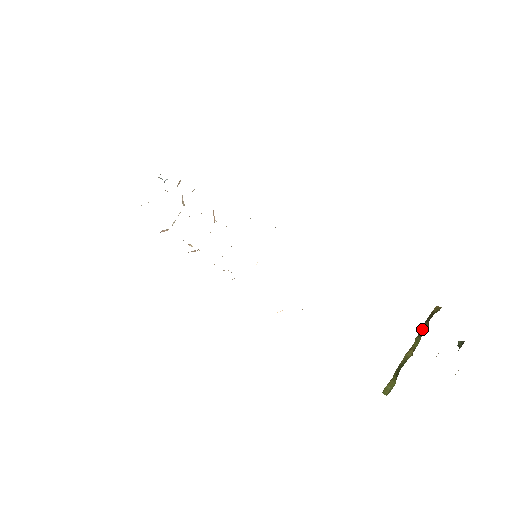
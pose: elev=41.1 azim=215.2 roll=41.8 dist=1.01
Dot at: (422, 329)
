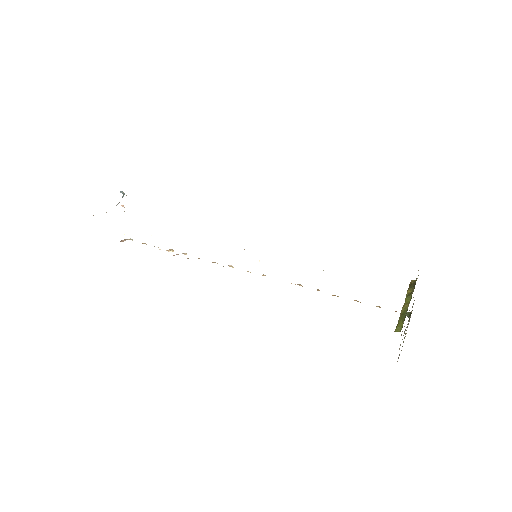
Dot at: (408, 292)
